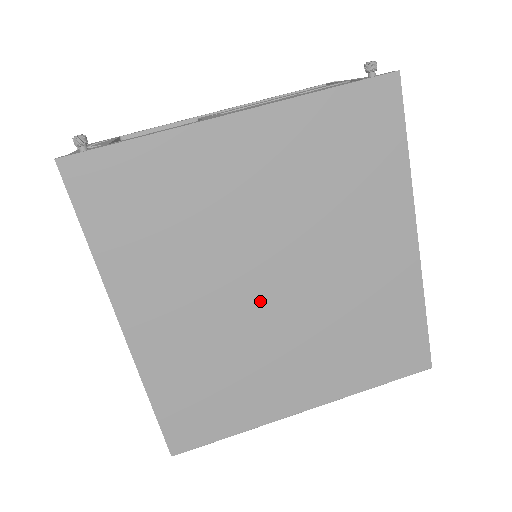
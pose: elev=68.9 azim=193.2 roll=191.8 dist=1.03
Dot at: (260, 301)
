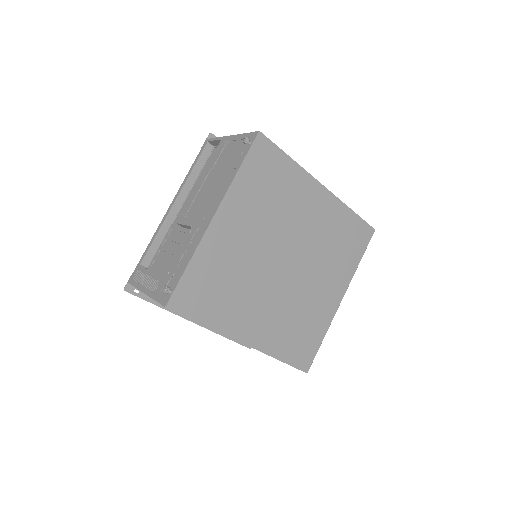
Dot at: (287, 277)
